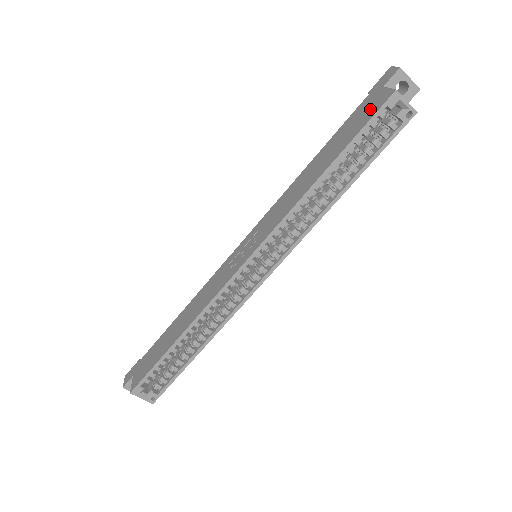
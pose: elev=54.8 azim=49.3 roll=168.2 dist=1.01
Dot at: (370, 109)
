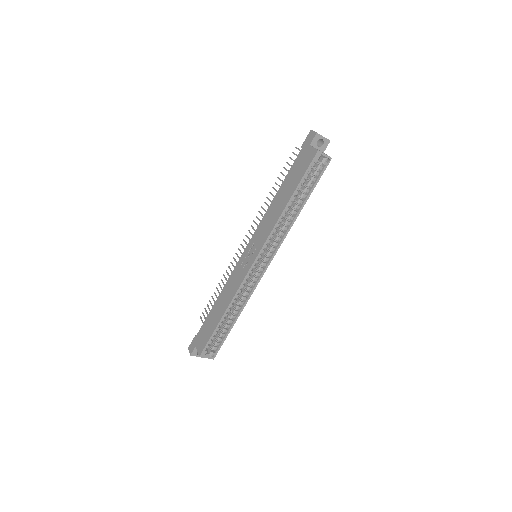
Dot at: (305, 161)
